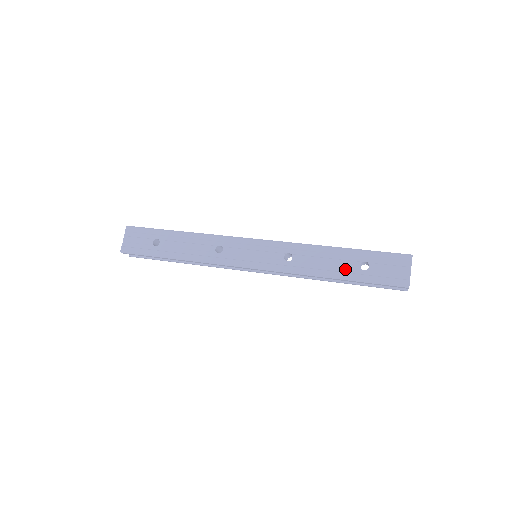
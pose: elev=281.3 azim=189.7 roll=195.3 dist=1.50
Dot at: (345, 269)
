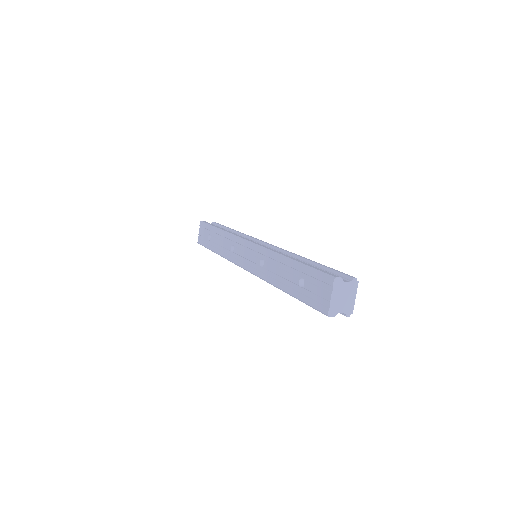
Dot at: (290, 283)
